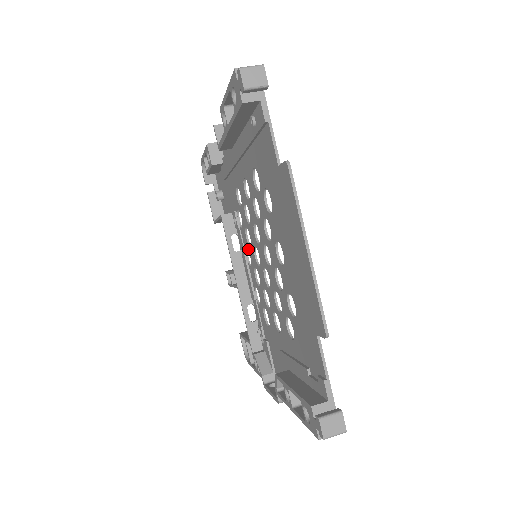
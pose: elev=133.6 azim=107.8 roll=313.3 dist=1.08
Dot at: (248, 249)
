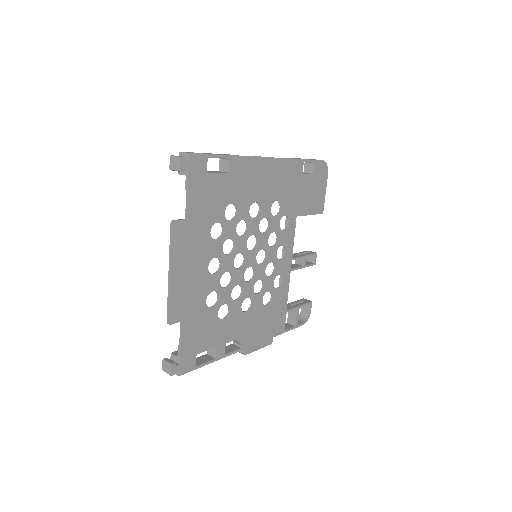
Dot at: (276, 247)
